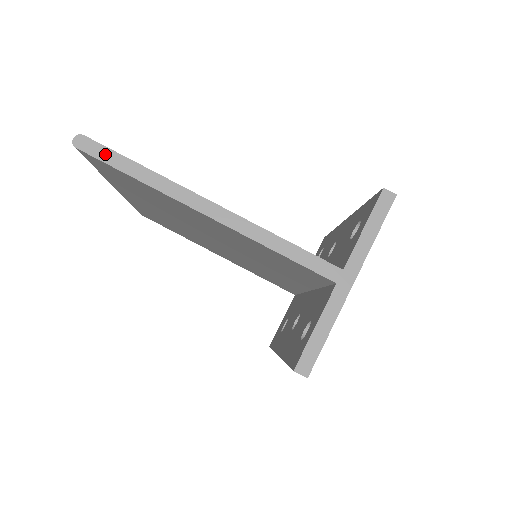
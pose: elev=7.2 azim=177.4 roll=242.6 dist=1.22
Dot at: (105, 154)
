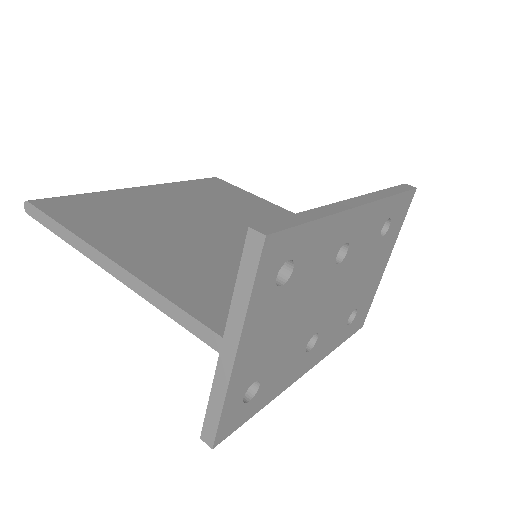
Dot at: (41, 217)
